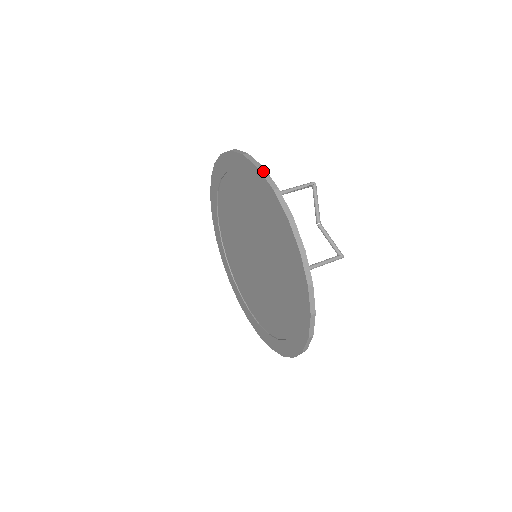
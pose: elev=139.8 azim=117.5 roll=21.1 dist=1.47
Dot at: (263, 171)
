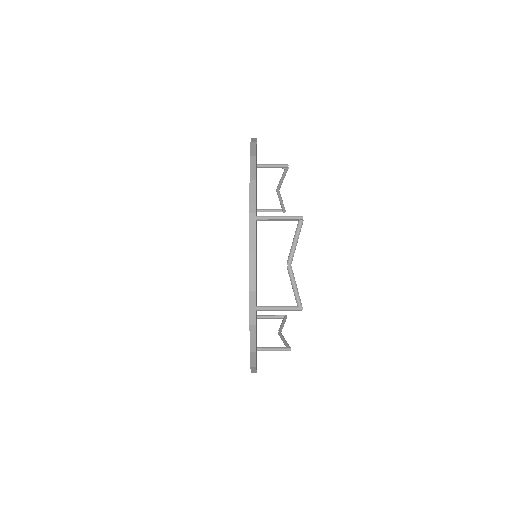
Dot at: (253, 186)
